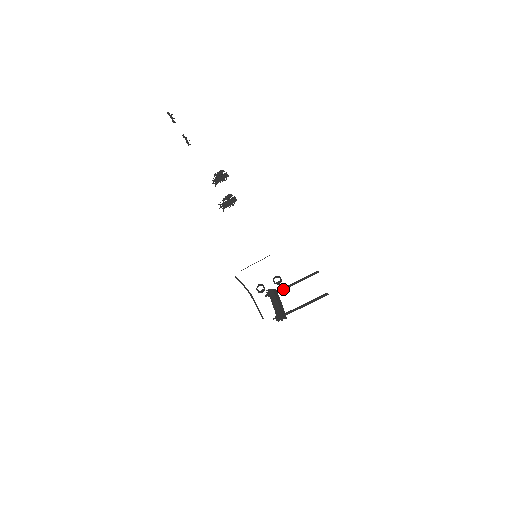
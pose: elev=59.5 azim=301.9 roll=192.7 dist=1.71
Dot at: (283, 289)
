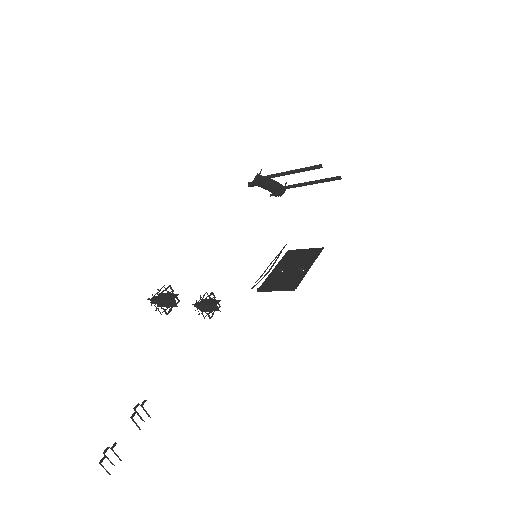
Dot at: occluded
